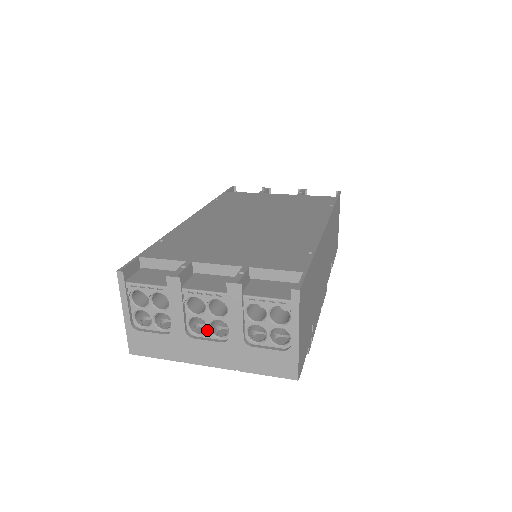
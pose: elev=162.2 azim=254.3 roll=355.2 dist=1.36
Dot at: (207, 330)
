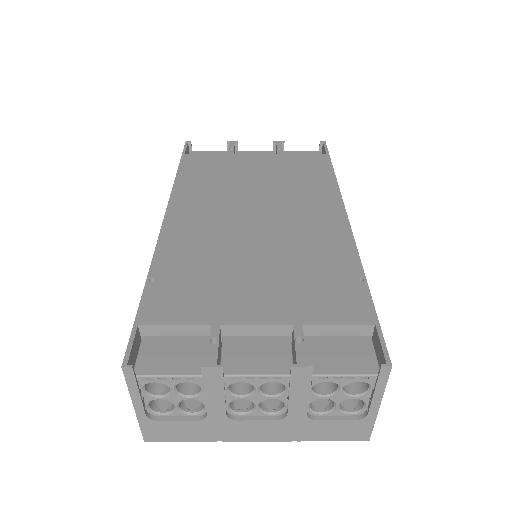
Dot at: (255, 409)
